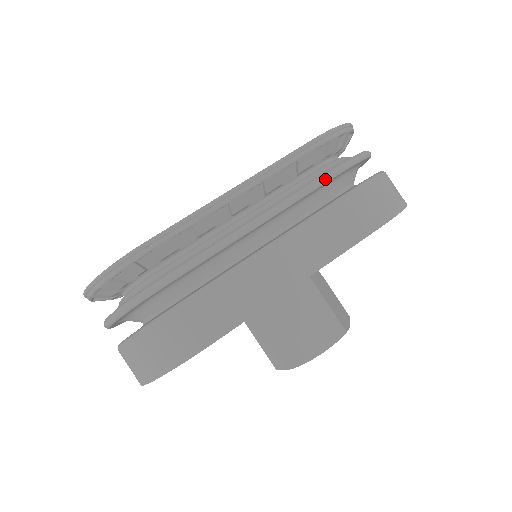
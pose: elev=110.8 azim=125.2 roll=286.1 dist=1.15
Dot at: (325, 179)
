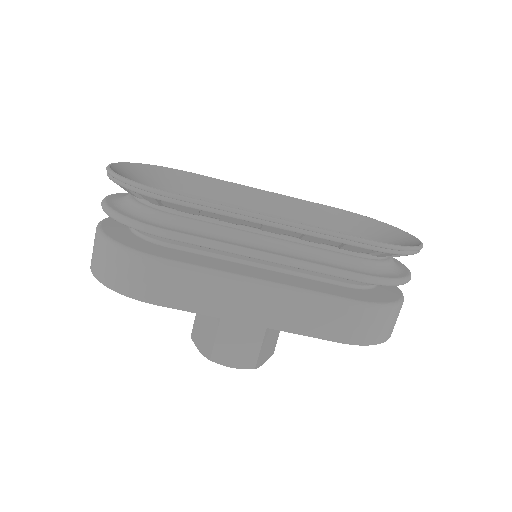
Dot at: (349, 277)
